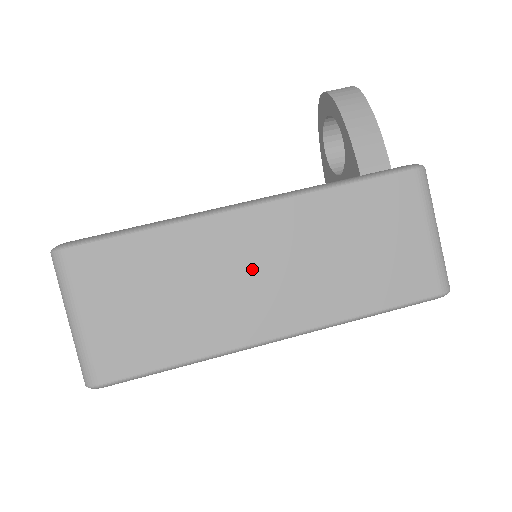
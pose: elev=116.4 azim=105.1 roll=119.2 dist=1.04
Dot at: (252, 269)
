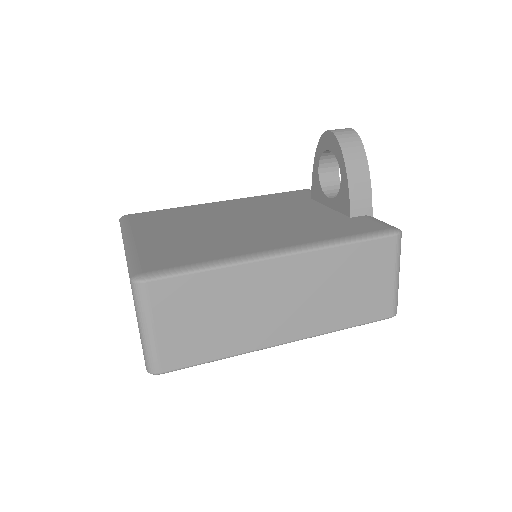
Dot at: (276, 299)
